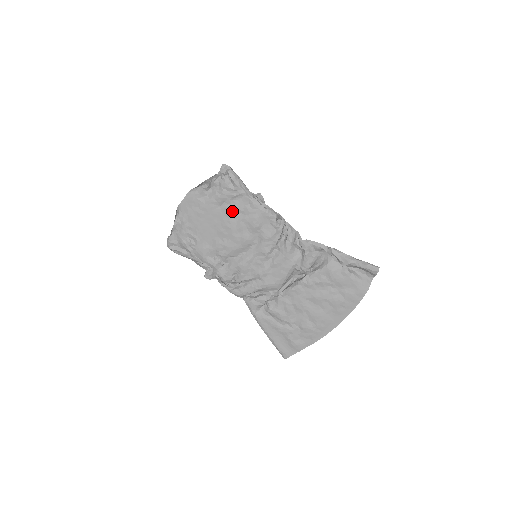
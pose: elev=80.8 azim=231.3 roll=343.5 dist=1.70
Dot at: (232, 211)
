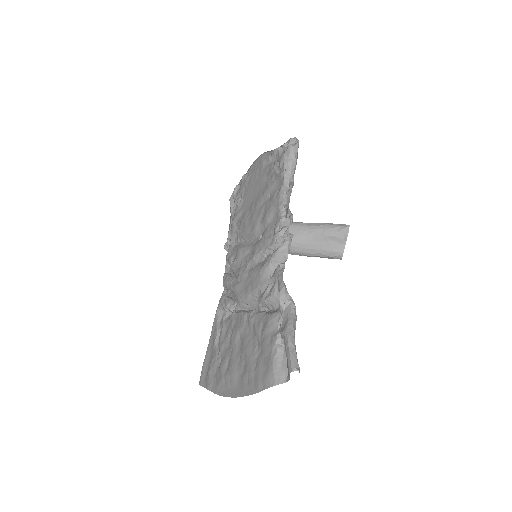
Dot at: (267, 189)
